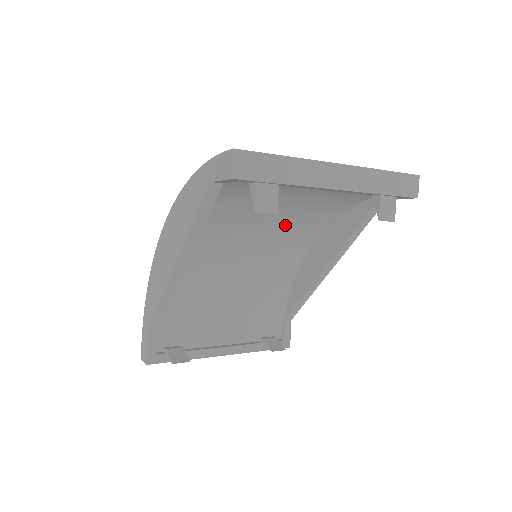
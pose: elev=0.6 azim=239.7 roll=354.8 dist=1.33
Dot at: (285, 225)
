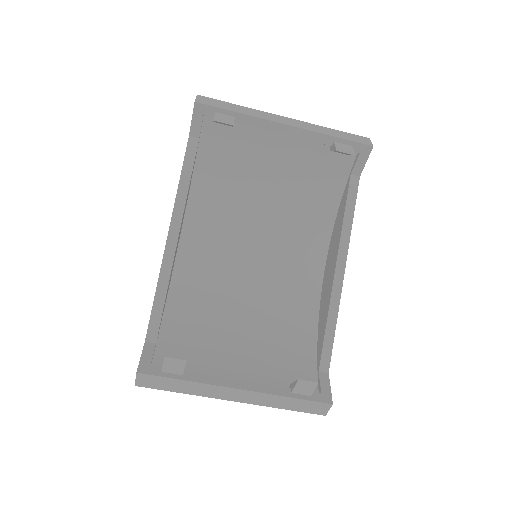
Dot at: (283, 236)
